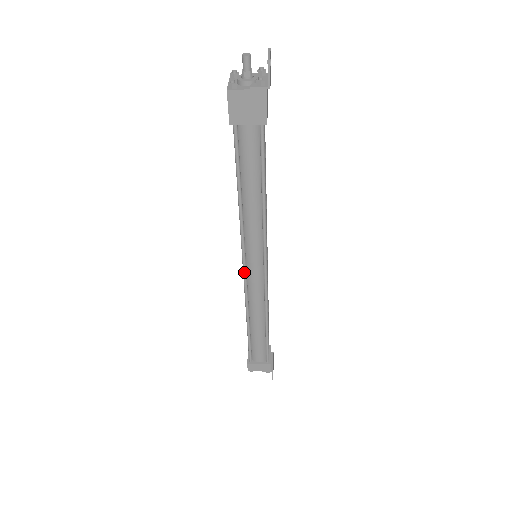
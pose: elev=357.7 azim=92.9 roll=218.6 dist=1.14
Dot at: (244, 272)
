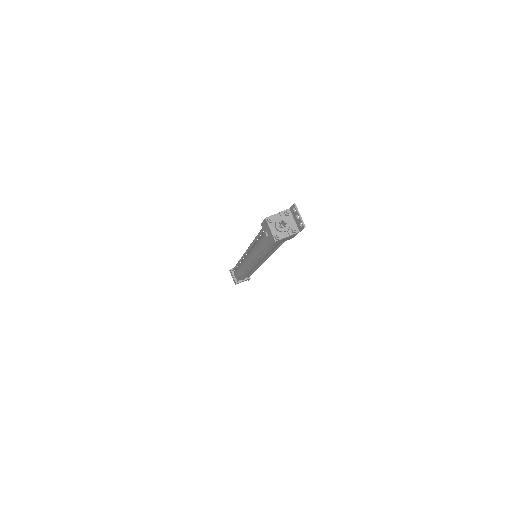
Dot at: occluded
